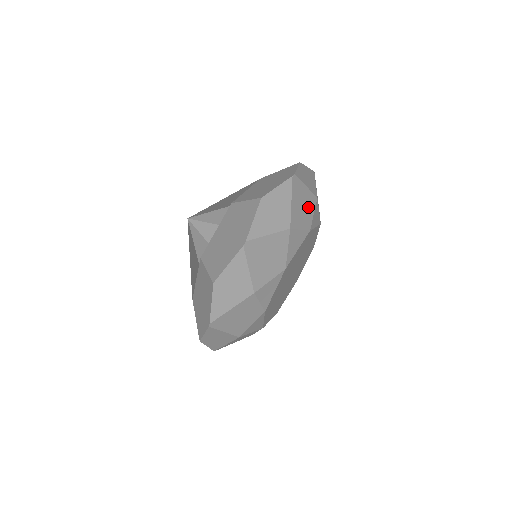
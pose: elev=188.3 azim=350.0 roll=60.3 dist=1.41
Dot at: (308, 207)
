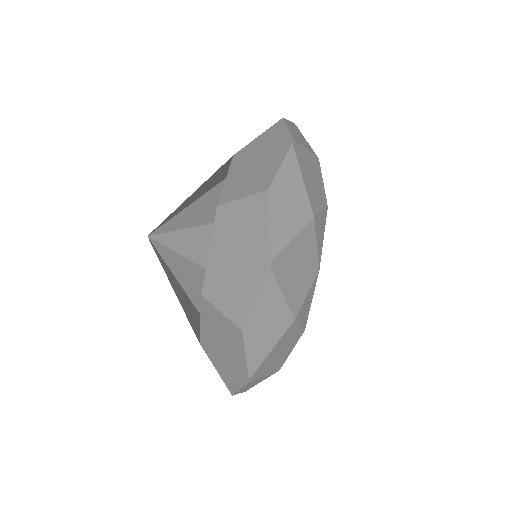
Dot at: occluded
